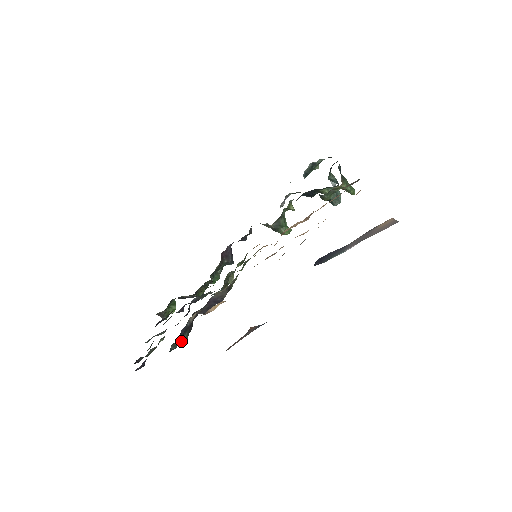
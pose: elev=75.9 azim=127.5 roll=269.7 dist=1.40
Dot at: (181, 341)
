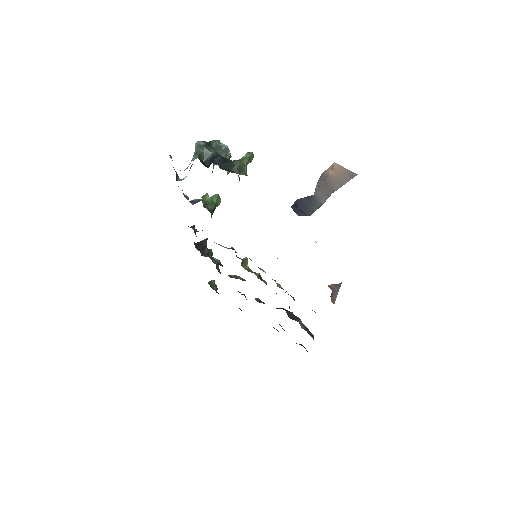
Dot at: (307, 328)
